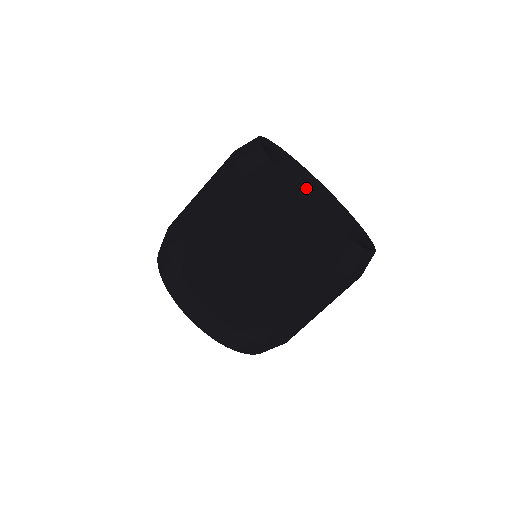
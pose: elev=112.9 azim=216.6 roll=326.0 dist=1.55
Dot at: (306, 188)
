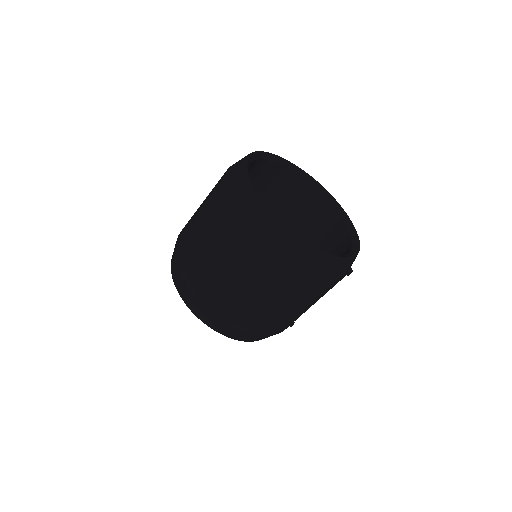
Dot at: (344, 239)
